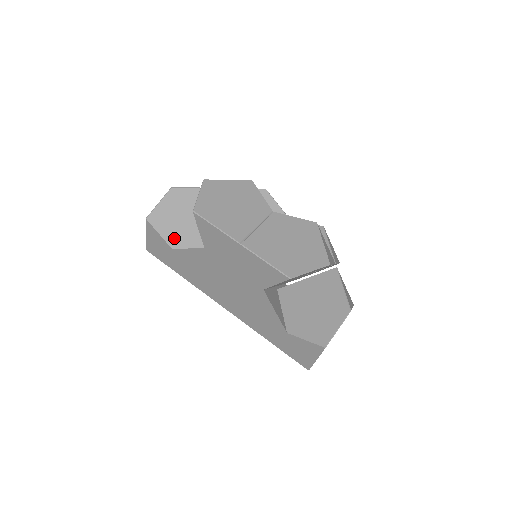
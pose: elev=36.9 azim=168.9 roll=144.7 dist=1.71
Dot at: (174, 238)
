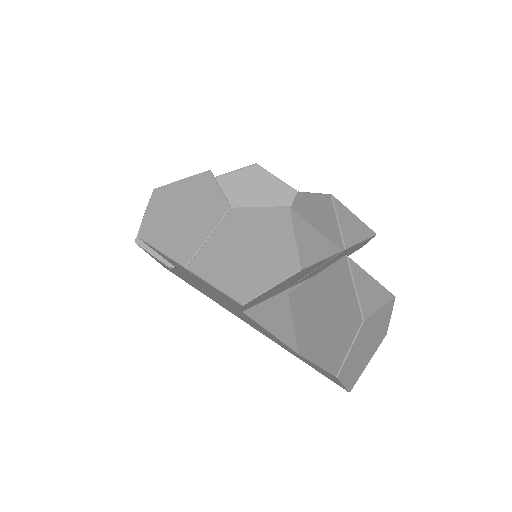
Dot at: occluded
